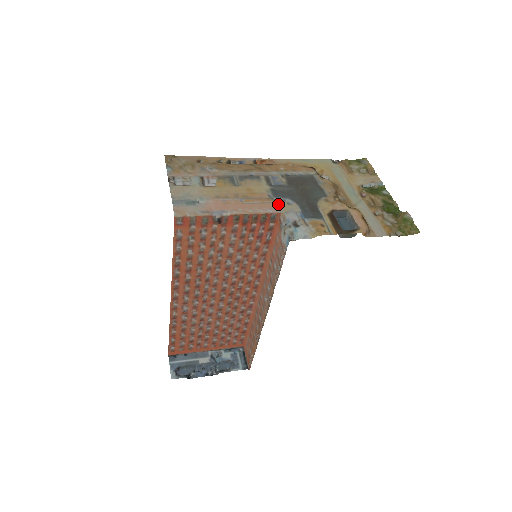
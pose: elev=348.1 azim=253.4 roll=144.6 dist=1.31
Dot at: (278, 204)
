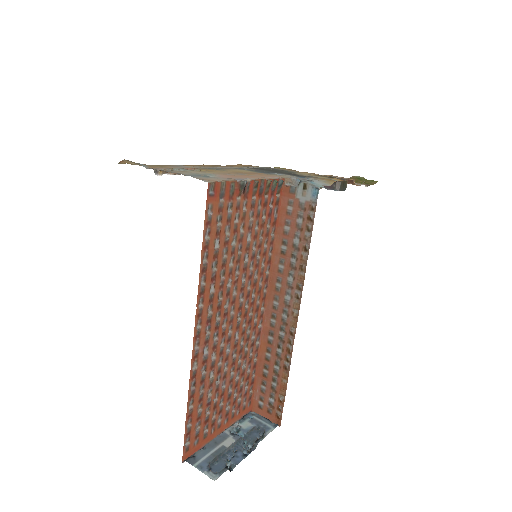
Dot at: (273, 175)
